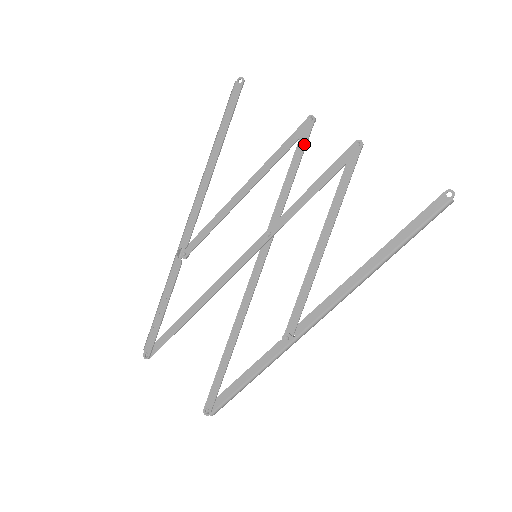
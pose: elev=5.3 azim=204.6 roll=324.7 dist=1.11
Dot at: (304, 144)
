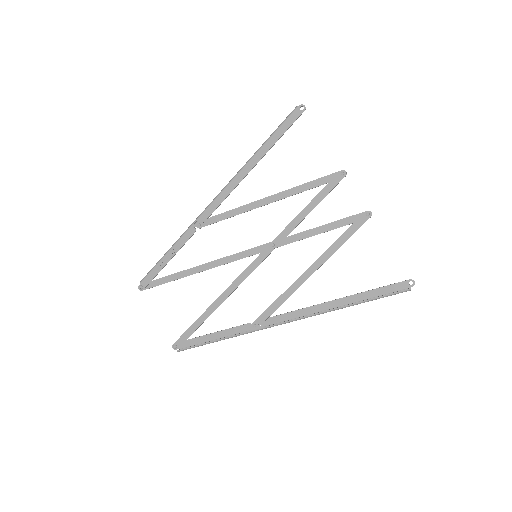
Dot at: (329, 190)
